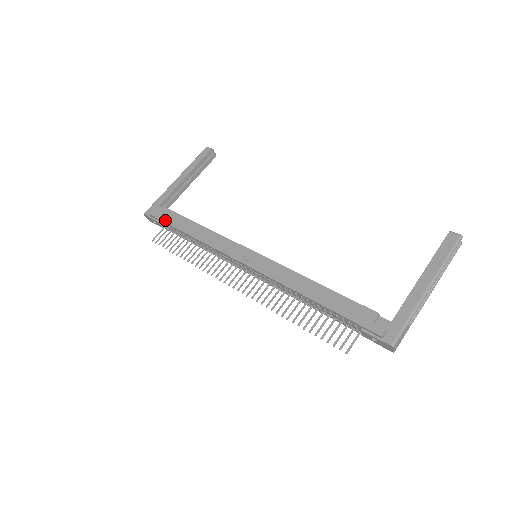
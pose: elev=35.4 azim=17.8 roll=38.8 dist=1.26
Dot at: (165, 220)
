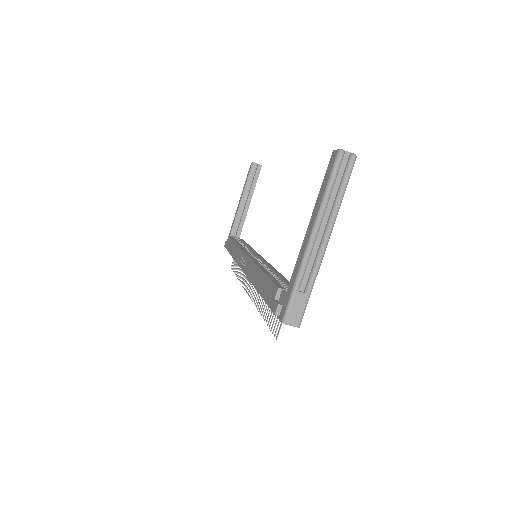
Dot at: (227, 248)
